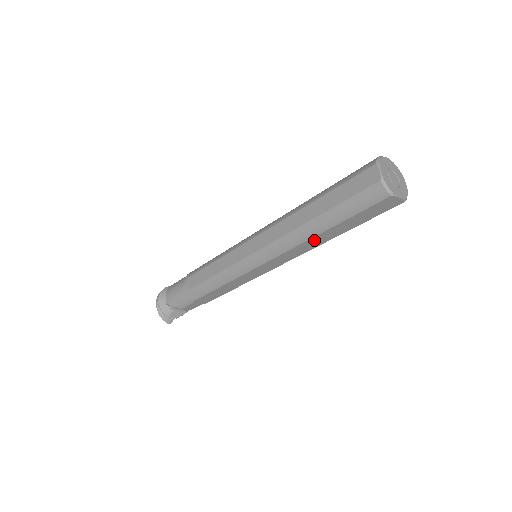
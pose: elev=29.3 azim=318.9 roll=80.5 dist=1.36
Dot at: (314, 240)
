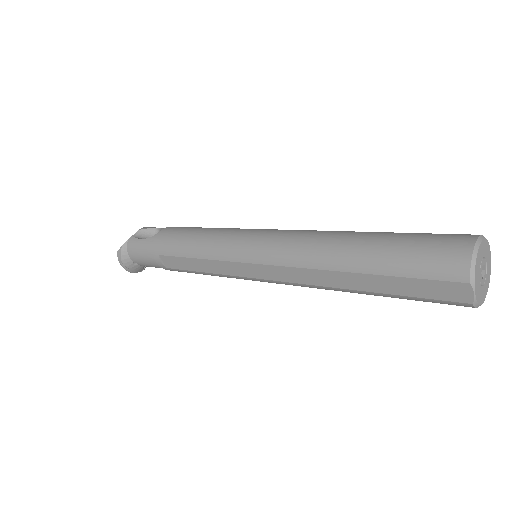
Dot at: occluded
